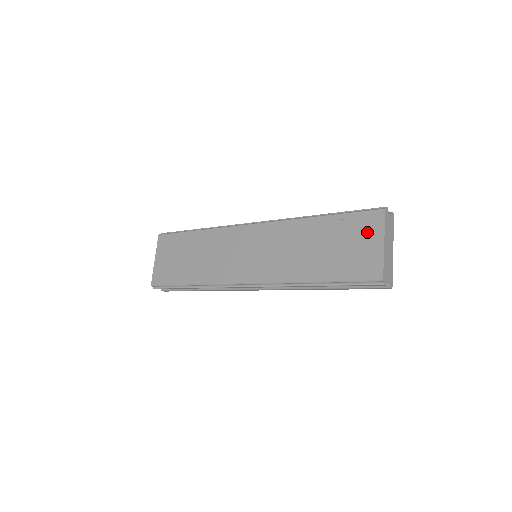
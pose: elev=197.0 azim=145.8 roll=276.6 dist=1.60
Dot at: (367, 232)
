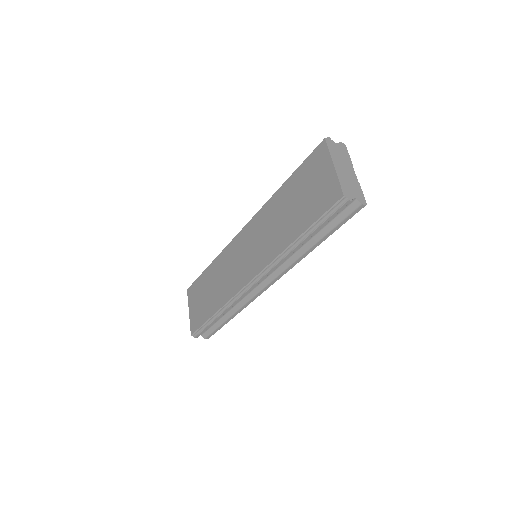
Dot at: (319, 167)
